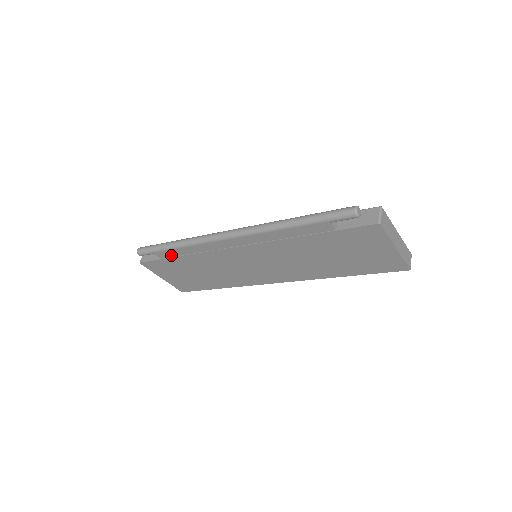
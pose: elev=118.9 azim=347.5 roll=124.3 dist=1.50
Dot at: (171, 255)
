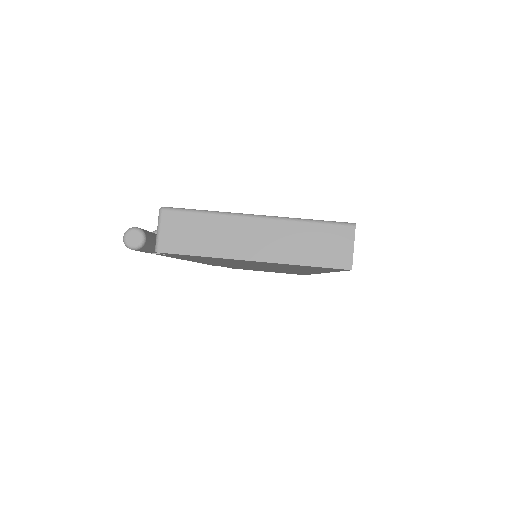
Dot at: occluded
